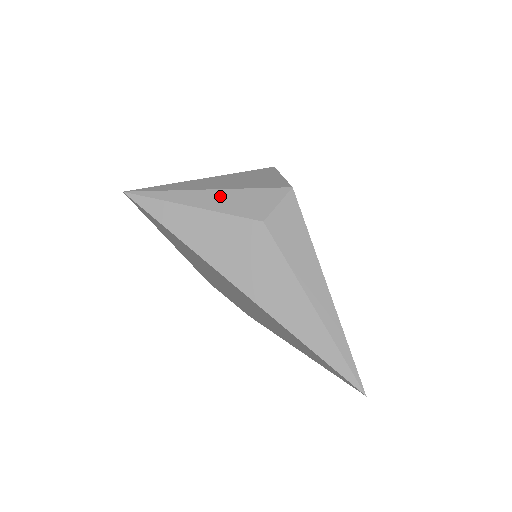
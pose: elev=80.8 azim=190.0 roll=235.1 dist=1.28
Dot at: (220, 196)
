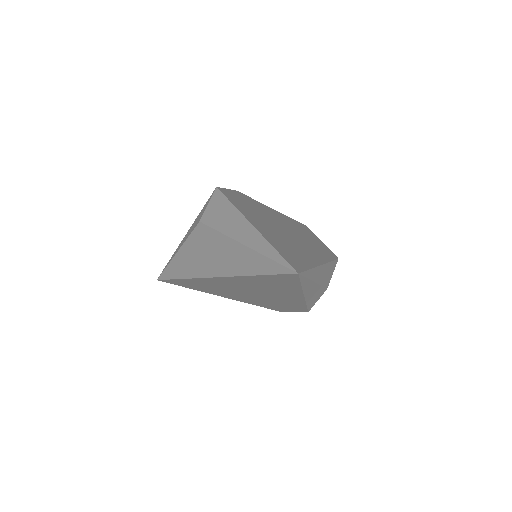
Dot at: occluded
